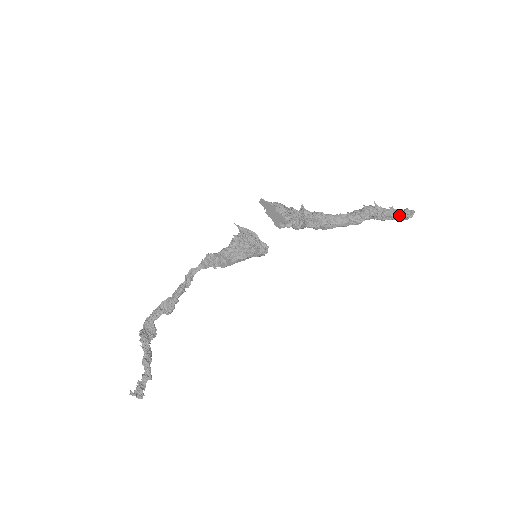
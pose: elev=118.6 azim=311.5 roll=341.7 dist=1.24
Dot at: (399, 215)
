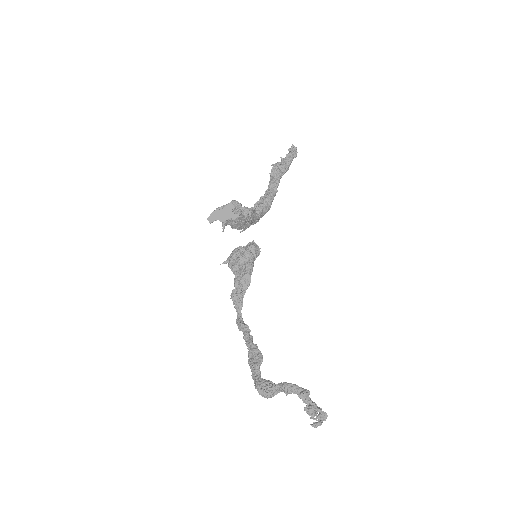
Dot at: (290, 156)
